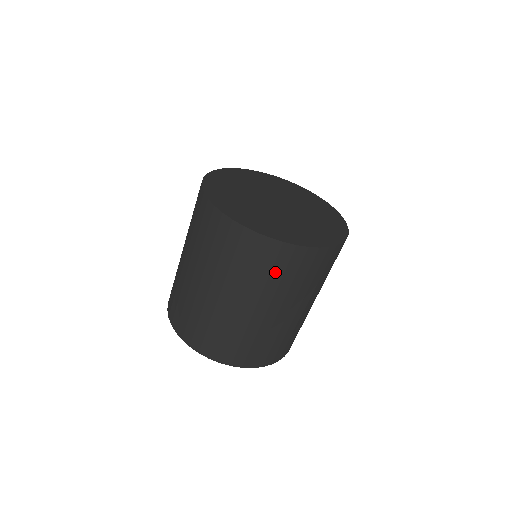
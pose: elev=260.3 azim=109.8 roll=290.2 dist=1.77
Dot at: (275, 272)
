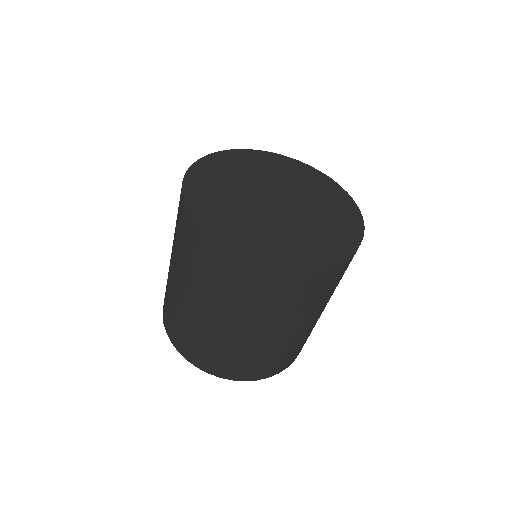
Dot at: (241, 287)
